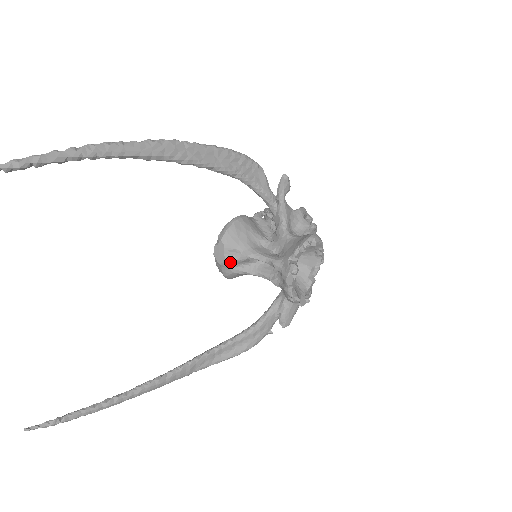
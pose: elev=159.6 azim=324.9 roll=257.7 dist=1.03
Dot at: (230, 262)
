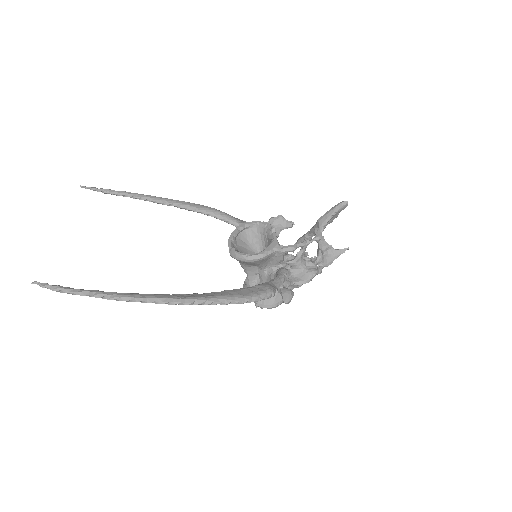
Dot at: occluded
